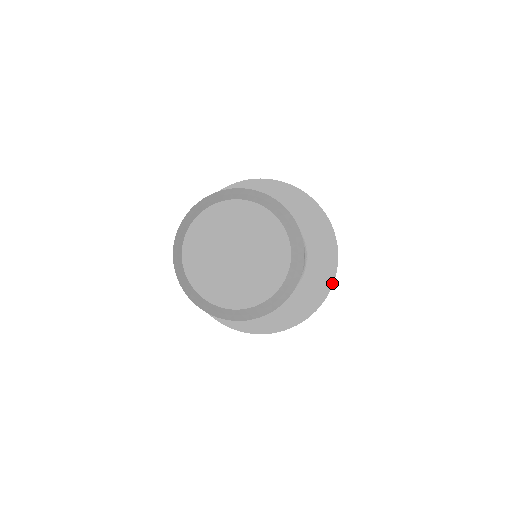
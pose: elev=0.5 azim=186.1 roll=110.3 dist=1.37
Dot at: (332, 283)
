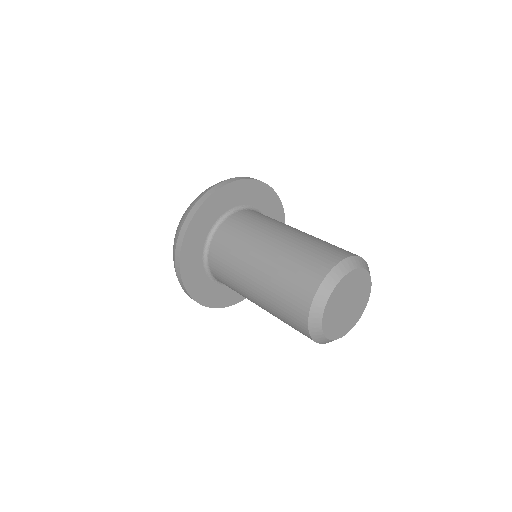
Dot at: occluded
